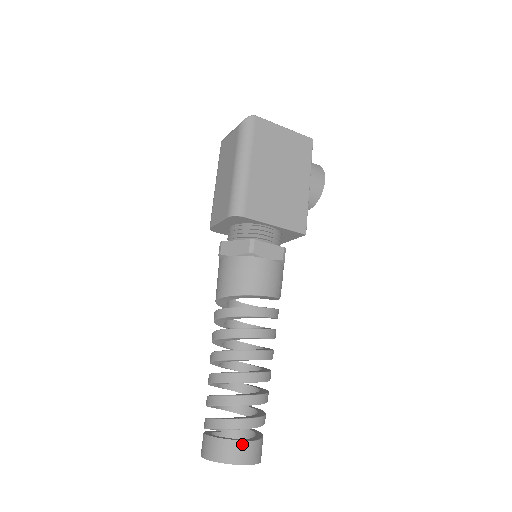
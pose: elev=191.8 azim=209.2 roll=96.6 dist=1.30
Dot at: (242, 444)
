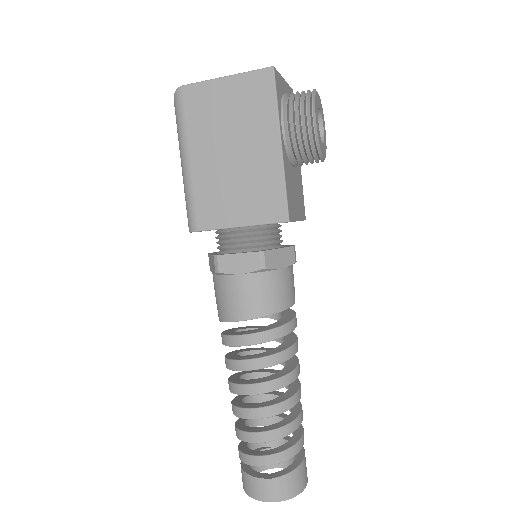
Dot at: (259, 481)
